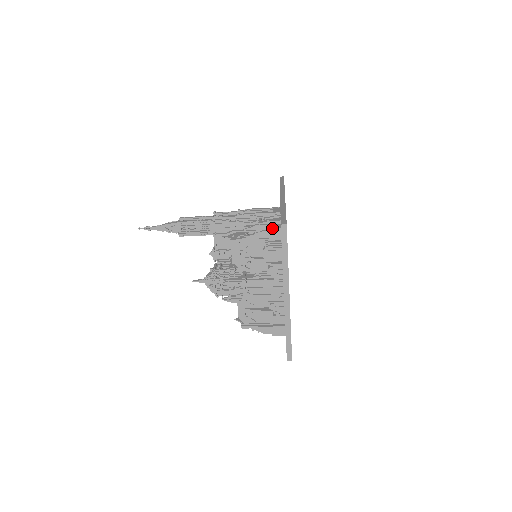
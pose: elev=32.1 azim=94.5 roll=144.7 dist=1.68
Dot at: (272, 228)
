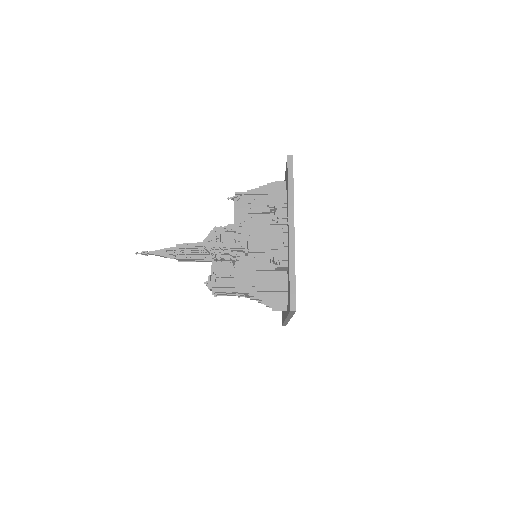
Dot at: (277, 181)
